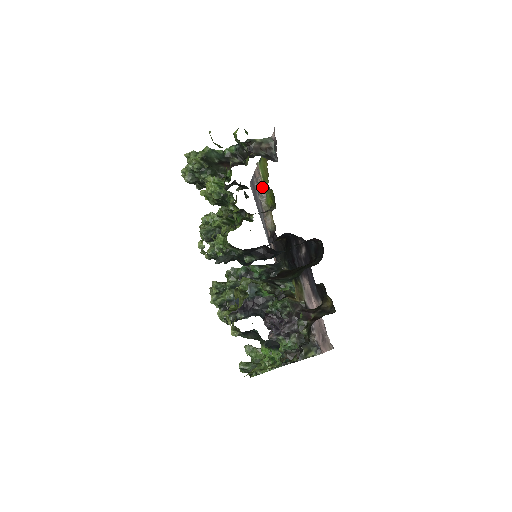
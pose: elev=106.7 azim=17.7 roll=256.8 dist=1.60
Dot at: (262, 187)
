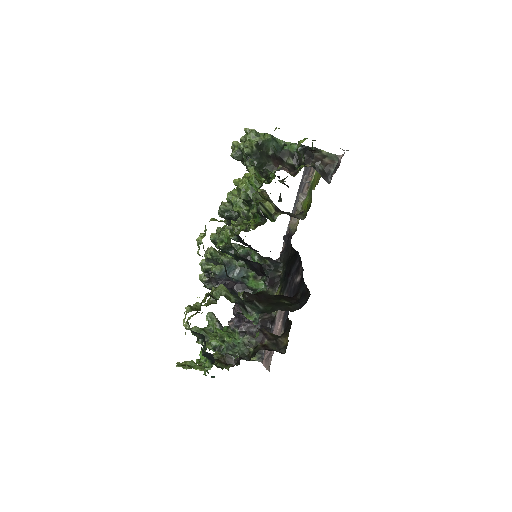
Dot at: (308, 187)
